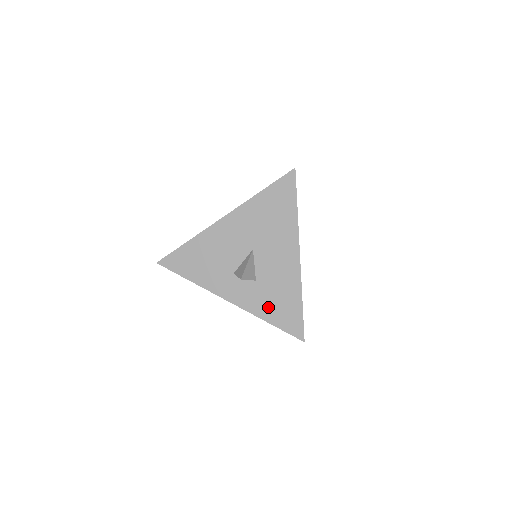
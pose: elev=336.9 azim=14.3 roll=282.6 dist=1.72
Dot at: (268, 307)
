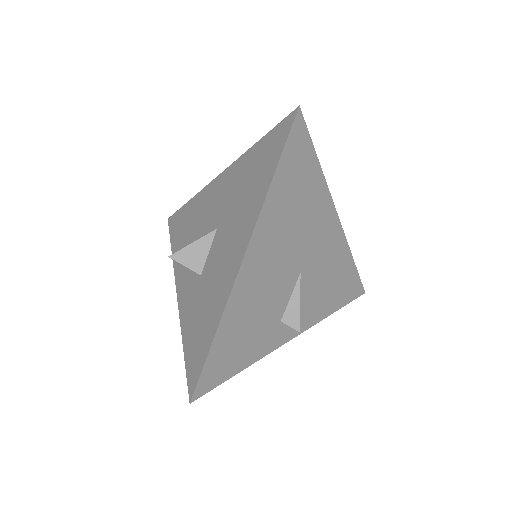
Dot at: (192, 321)
